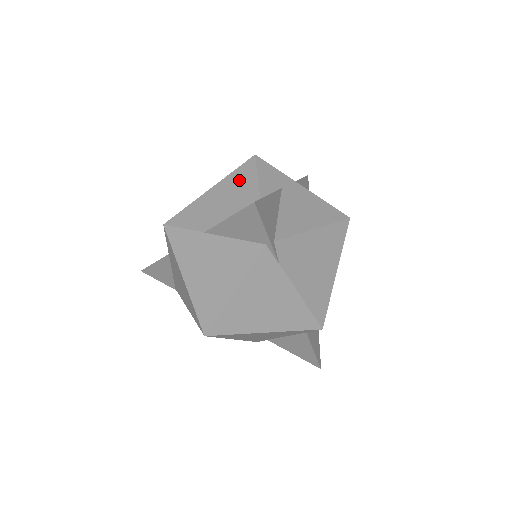
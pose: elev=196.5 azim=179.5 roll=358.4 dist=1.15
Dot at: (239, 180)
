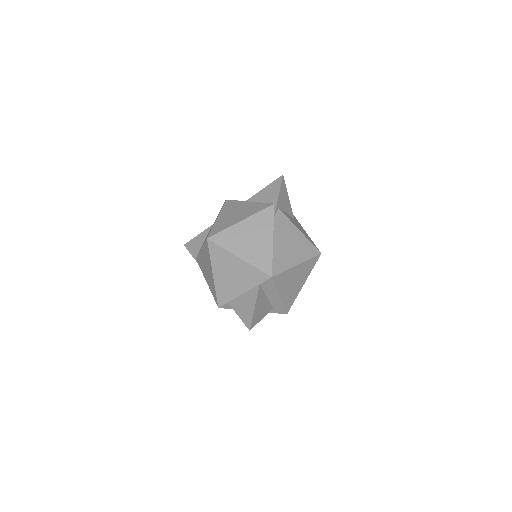
Dot at: occluded
